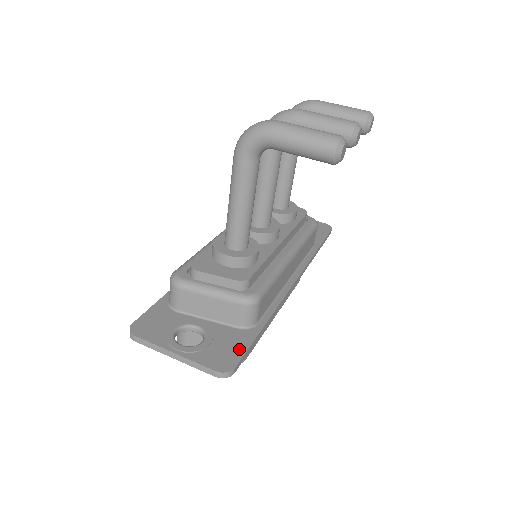
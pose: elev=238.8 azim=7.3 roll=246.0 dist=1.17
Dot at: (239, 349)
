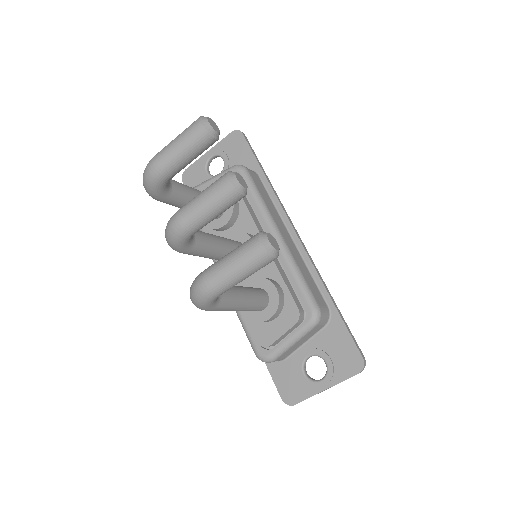
Dot at: (347, 342)
